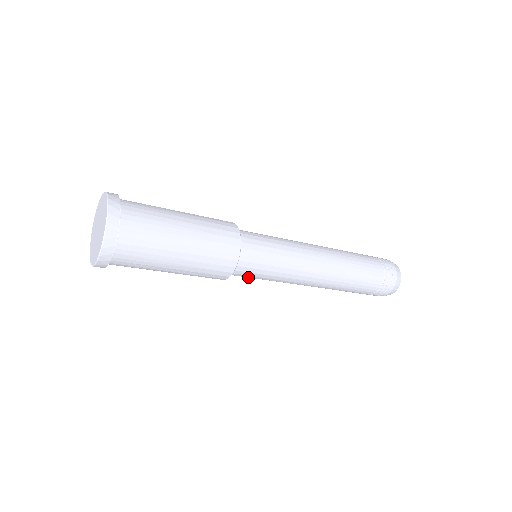
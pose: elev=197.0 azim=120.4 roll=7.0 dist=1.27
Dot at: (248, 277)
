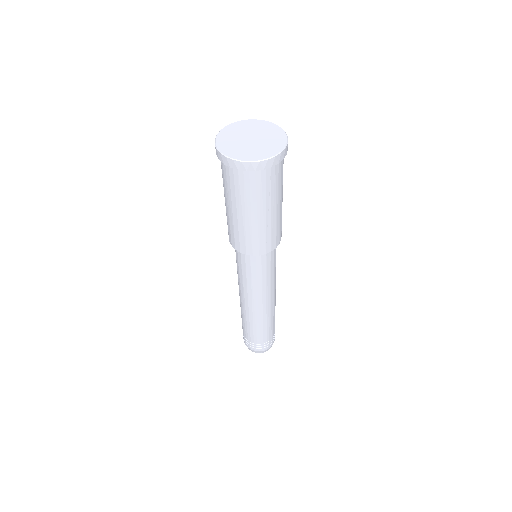
Dot at: (259, 268)
